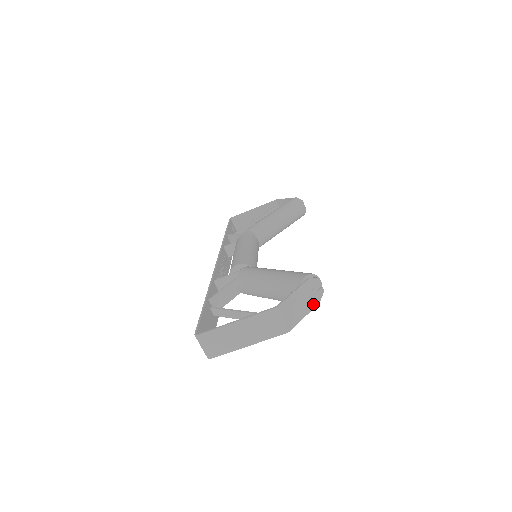
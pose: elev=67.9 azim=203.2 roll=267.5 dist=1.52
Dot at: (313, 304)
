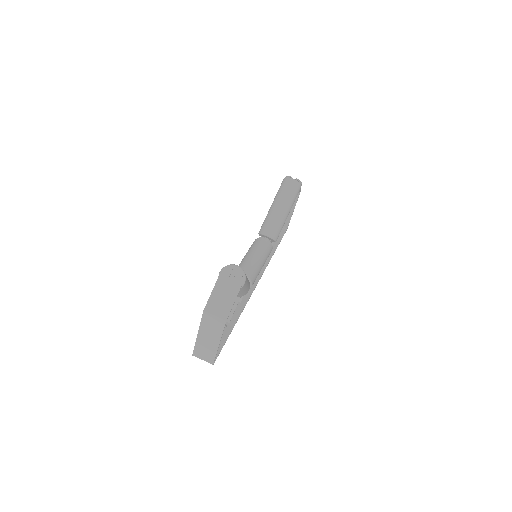
Dot at: (237, 288)
